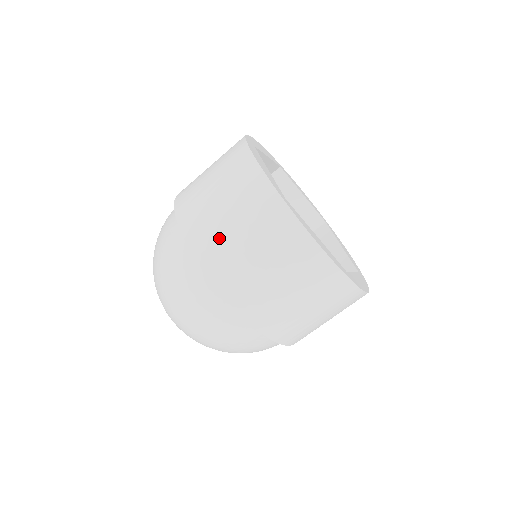
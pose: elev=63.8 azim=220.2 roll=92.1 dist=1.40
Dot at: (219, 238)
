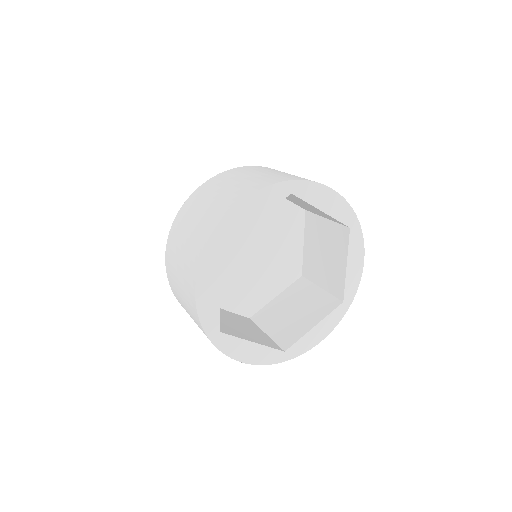
Dot at: occluded
